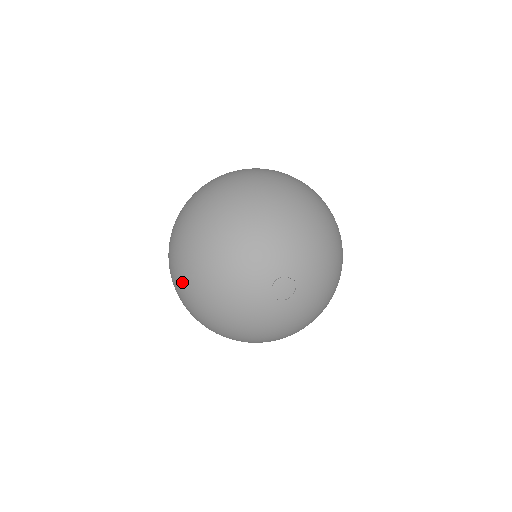
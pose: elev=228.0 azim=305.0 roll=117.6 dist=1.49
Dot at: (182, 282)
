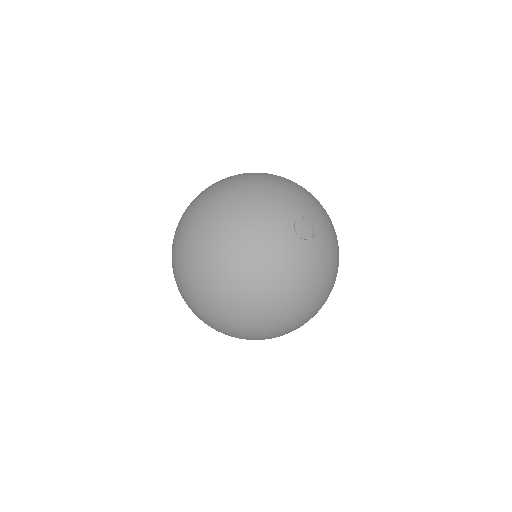
Dot at: (202, 217)
